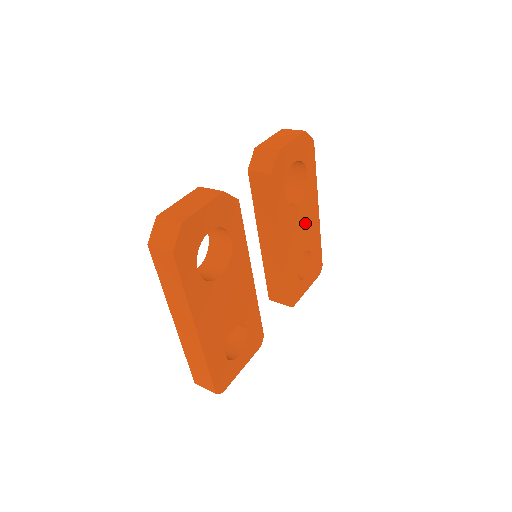
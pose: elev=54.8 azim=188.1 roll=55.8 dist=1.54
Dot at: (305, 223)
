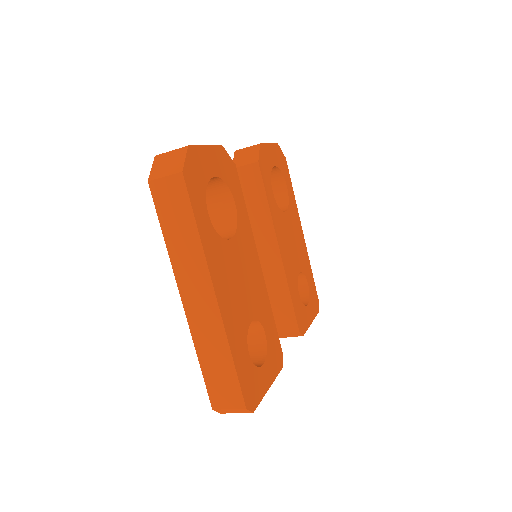
Dot at: (295, 239)
